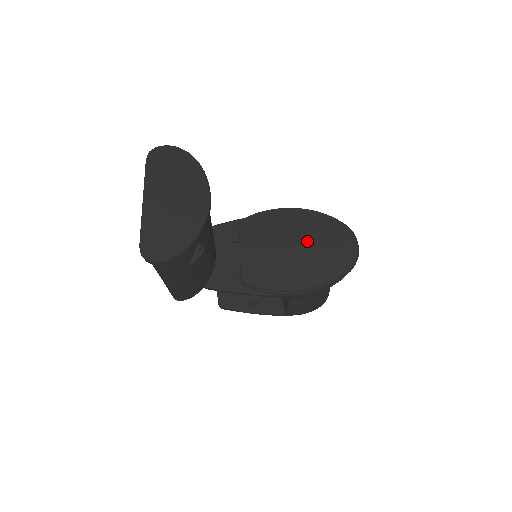
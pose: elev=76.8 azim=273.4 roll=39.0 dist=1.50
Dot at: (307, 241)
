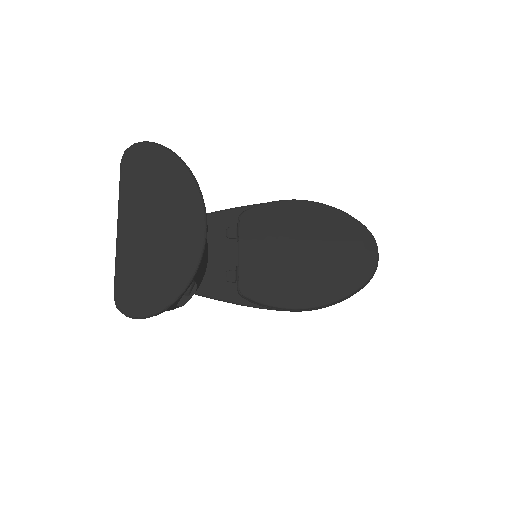
Dot at: (319, 248)
